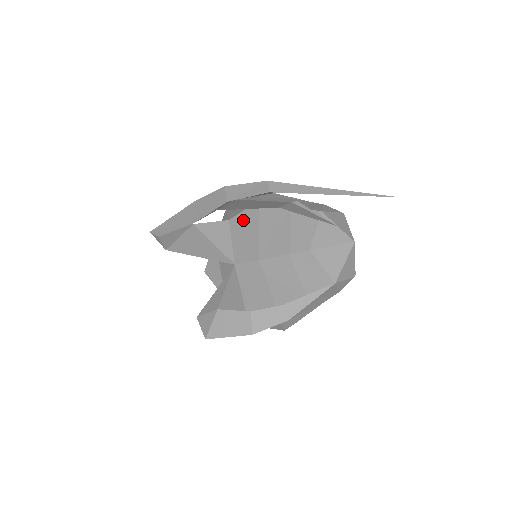
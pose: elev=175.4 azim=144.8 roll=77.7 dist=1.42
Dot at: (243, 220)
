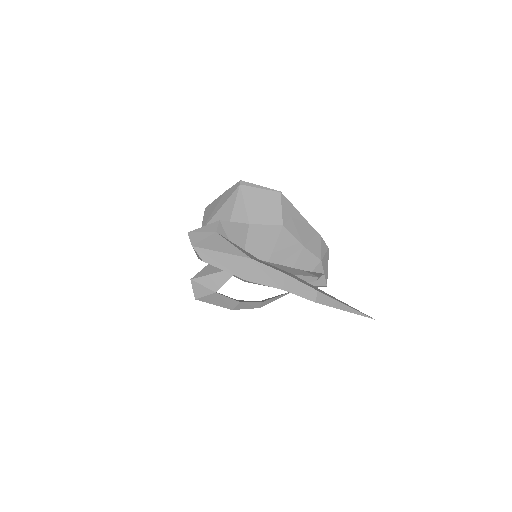
Dot at: (262, 234)
